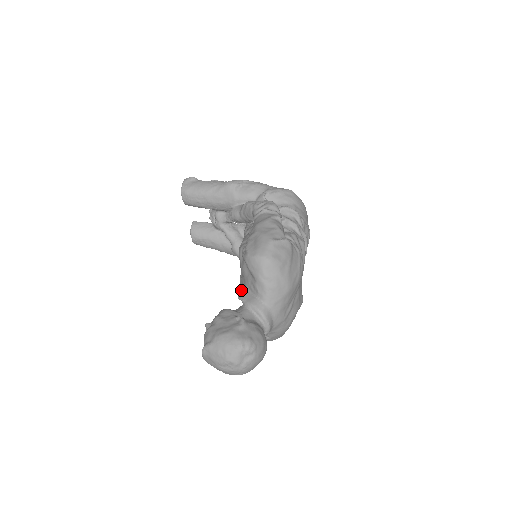
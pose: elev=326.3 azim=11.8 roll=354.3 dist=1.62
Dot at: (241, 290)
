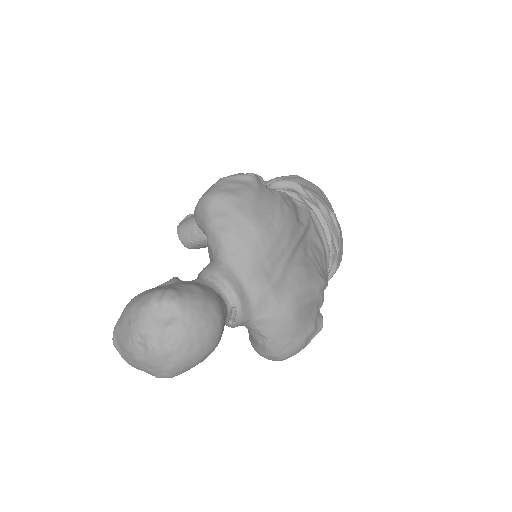
Dot at: occluded
